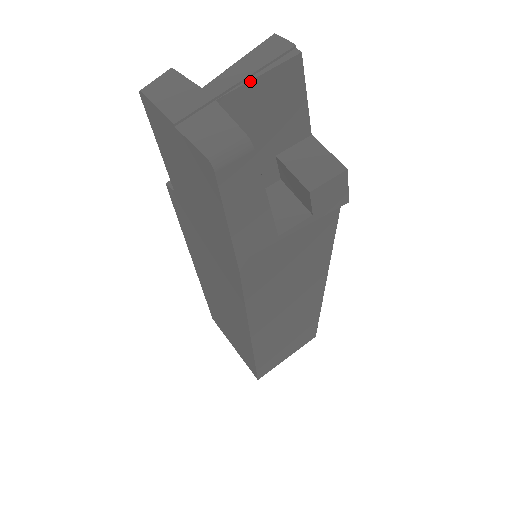
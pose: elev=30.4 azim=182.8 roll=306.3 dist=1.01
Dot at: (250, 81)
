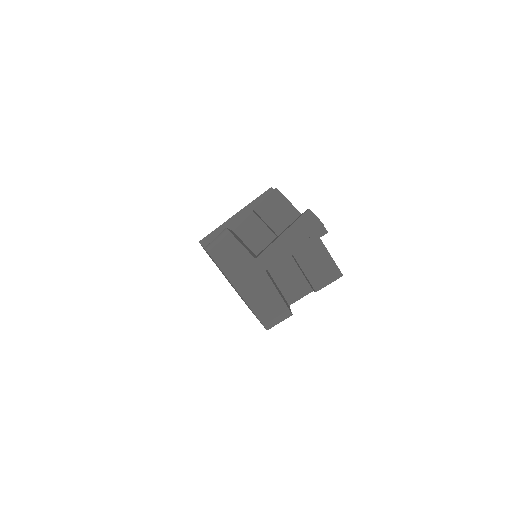
Dot at: occluded
